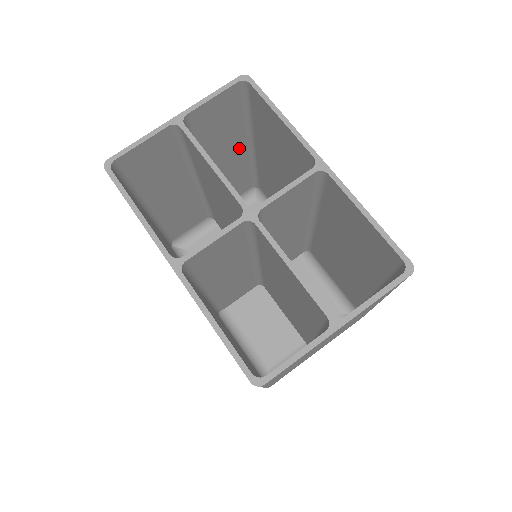
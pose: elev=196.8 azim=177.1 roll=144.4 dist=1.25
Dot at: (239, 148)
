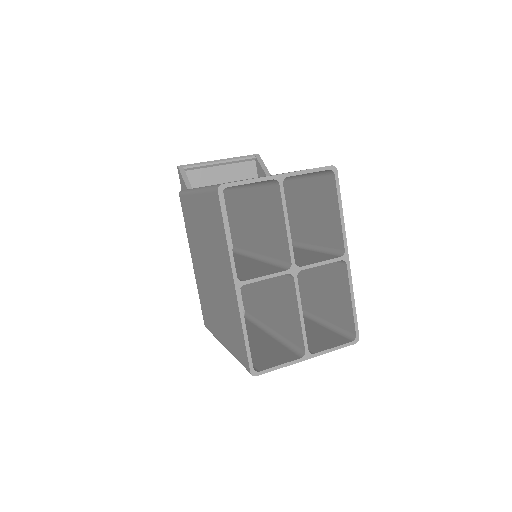
Dot at: occluded
